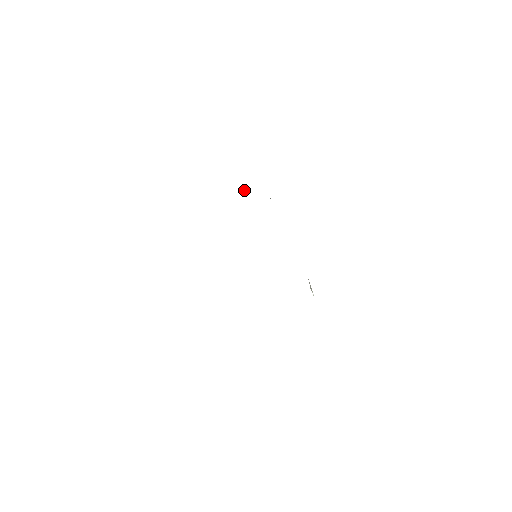
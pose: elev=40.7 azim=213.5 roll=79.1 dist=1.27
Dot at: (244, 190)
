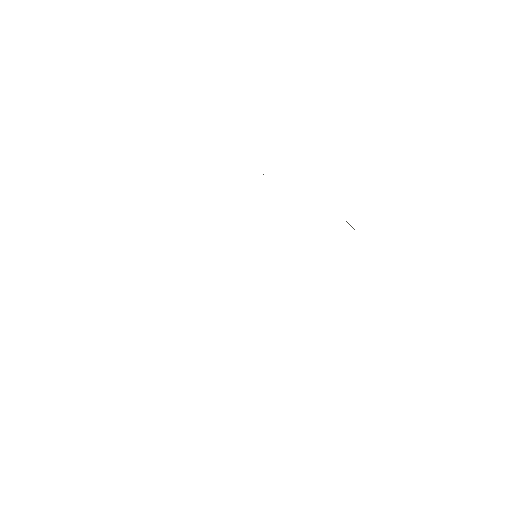
Dot at: occluded
